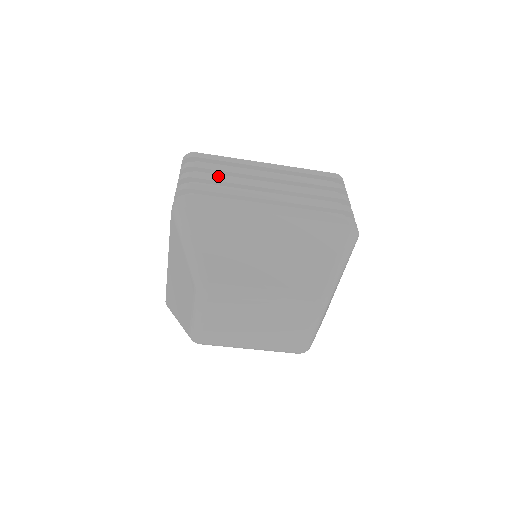
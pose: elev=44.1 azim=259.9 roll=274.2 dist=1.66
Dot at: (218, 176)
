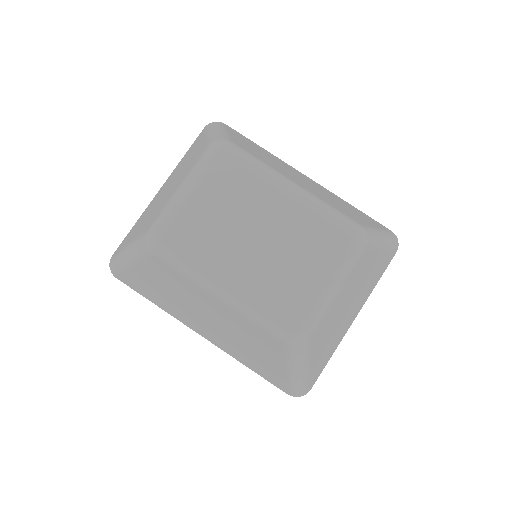
Dot at: occluded
